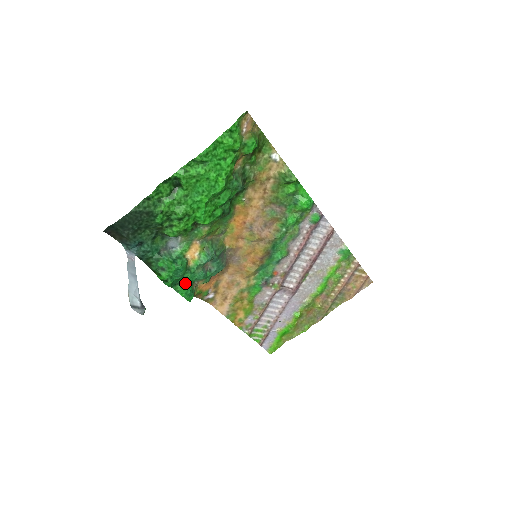
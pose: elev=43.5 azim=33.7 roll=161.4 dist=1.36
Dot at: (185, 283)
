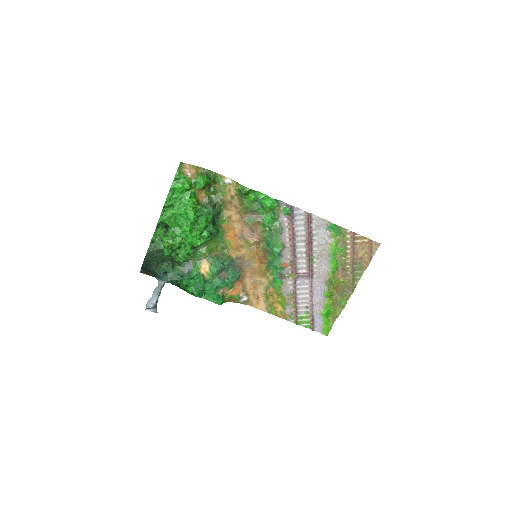
Dot at: (208, 292)
